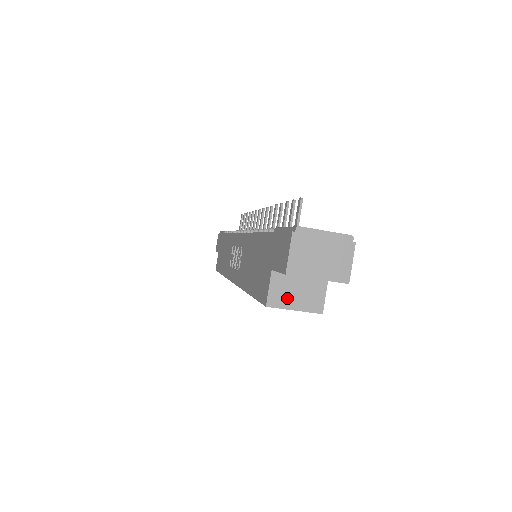
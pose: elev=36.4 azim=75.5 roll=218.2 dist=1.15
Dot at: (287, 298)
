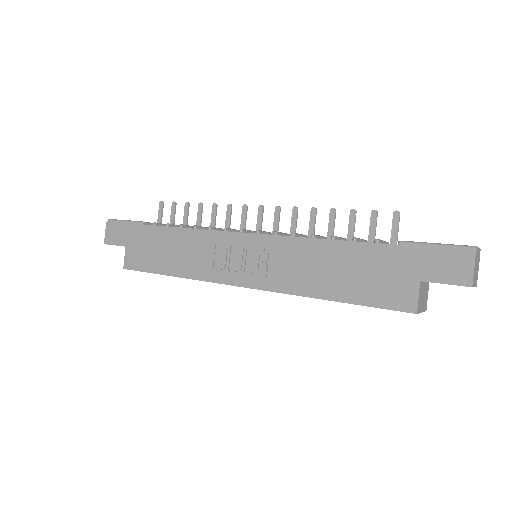
Dot at: (421, 303)
